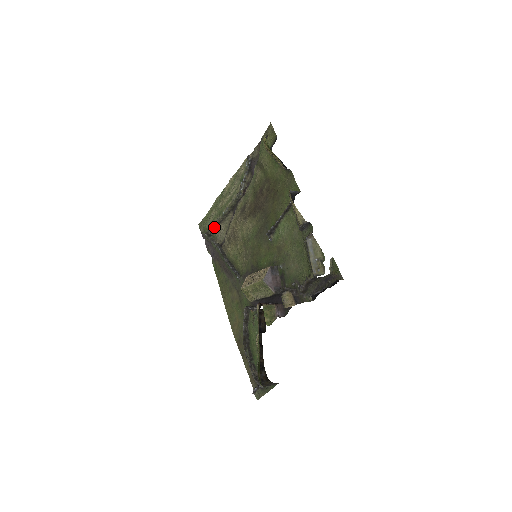
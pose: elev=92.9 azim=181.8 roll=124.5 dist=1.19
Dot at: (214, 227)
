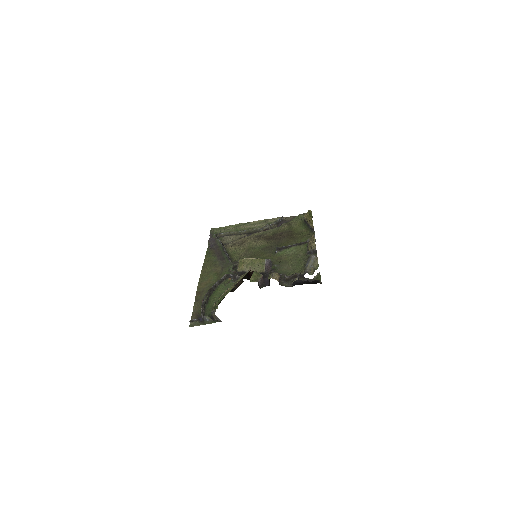
Dot at: (224, 235)
